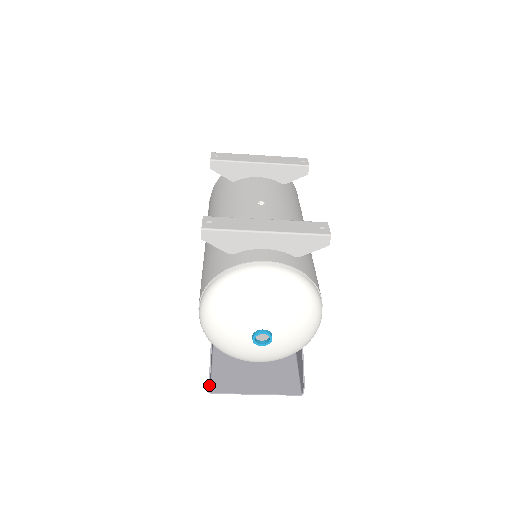
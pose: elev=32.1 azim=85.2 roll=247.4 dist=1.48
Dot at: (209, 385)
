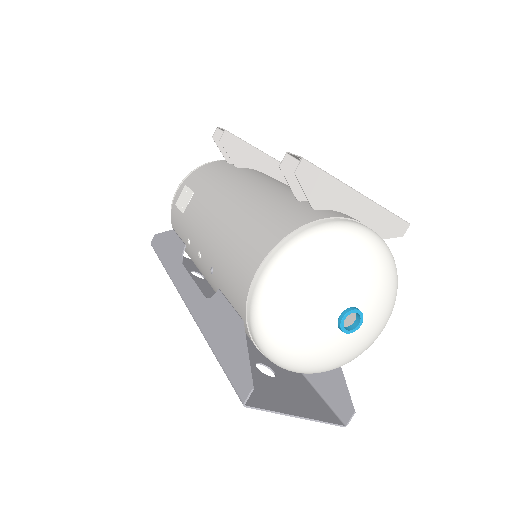
Dot at: (252, 389)
